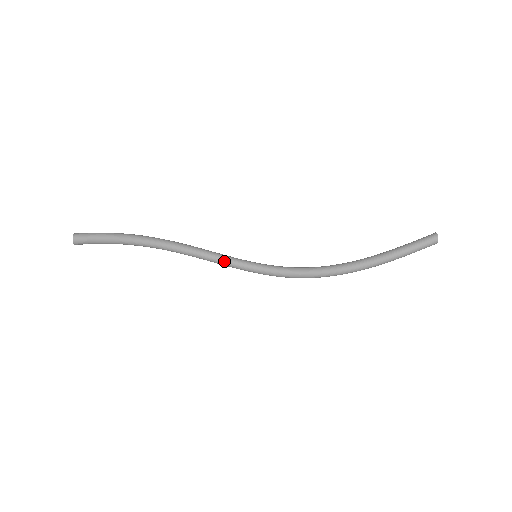
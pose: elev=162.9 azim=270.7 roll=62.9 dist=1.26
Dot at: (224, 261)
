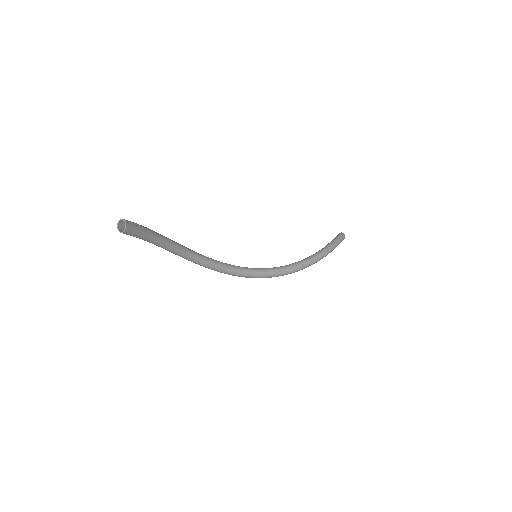
Dot at: (229, 267)
